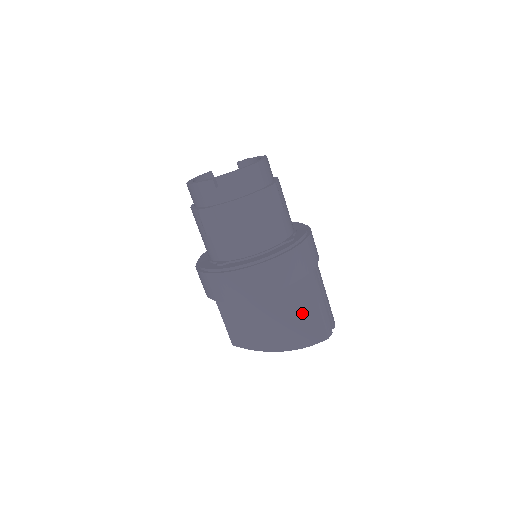
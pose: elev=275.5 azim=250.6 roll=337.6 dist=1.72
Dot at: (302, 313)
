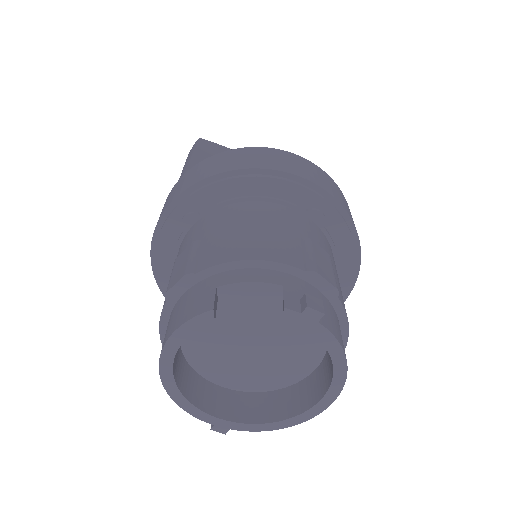
Dot at: occluded
